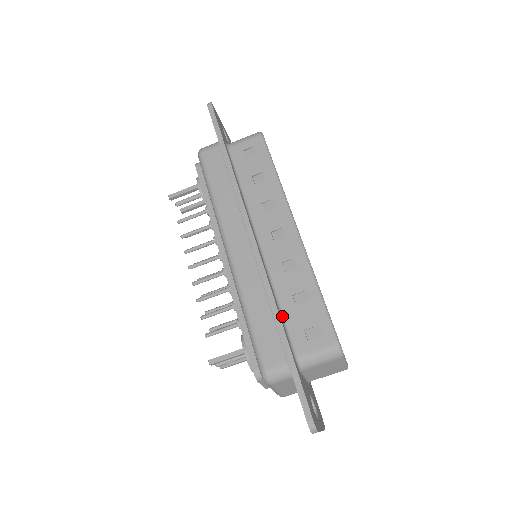
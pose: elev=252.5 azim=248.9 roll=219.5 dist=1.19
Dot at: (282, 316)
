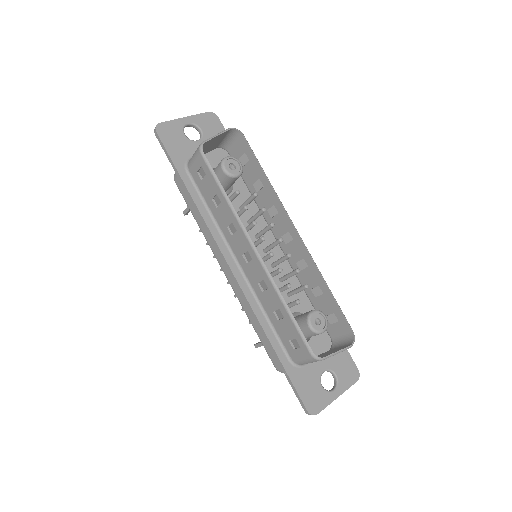
Dot at: (272, 328)
